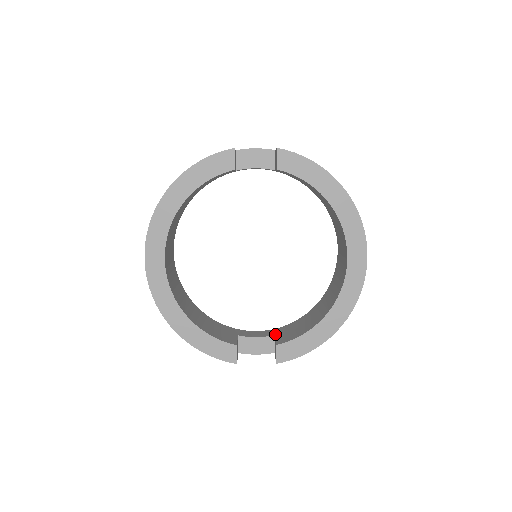
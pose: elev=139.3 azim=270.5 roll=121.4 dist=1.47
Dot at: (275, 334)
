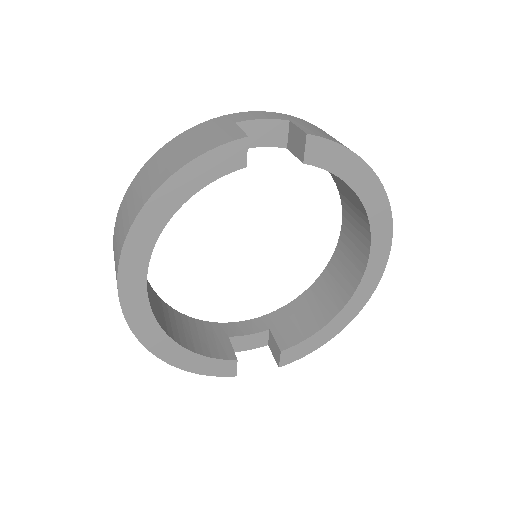
Dot at: (269, 328)
